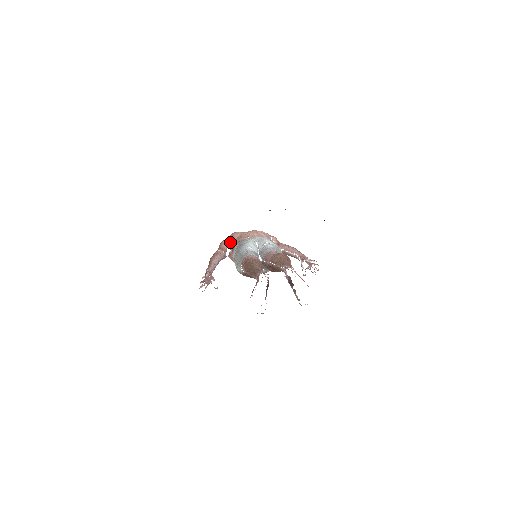
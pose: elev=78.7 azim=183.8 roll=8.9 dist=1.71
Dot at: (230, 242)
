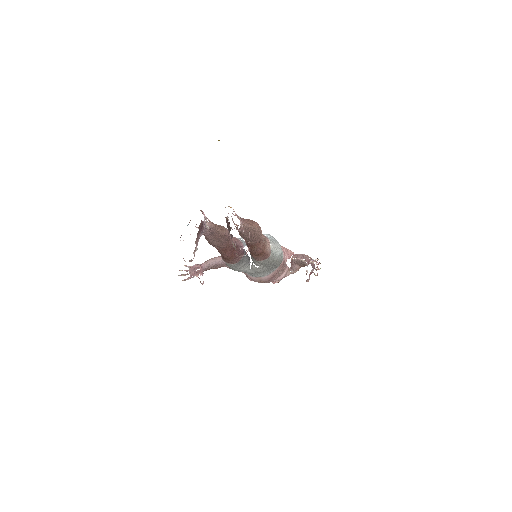
Dot at: occluded
